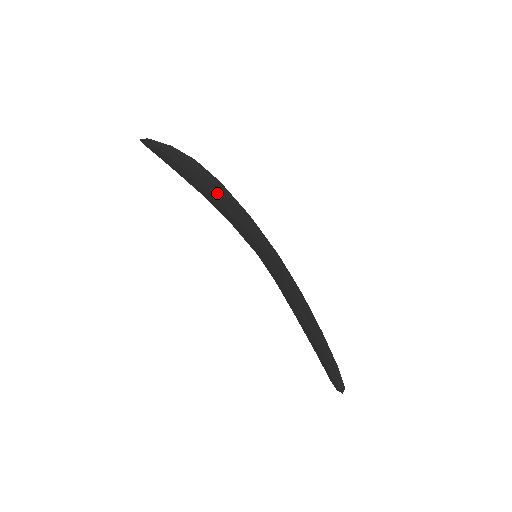
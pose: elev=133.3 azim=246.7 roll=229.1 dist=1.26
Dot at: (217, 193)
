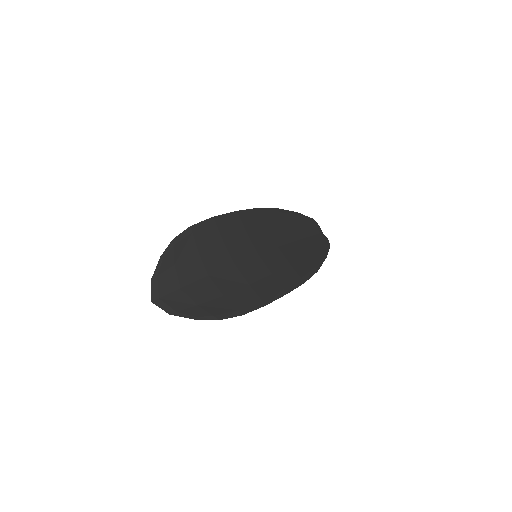
Dot at: (234, 302)
